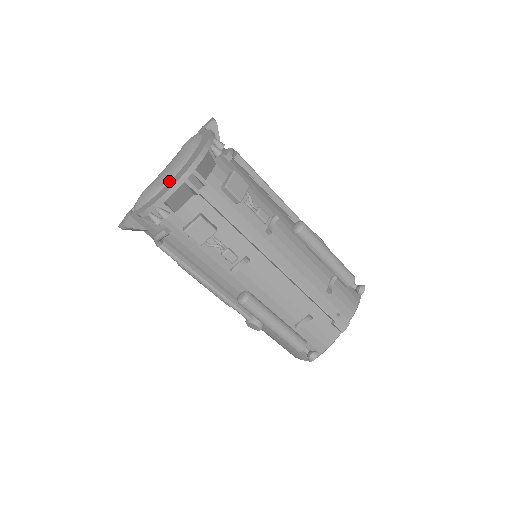
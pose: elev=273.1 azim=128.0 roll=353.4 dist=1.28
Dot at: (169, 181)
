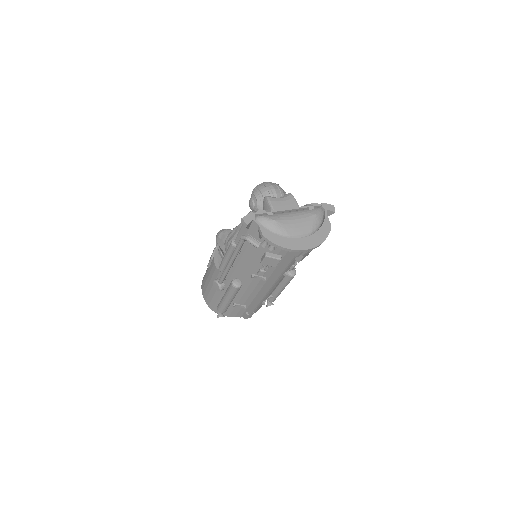
Dot at: (293, 236)
